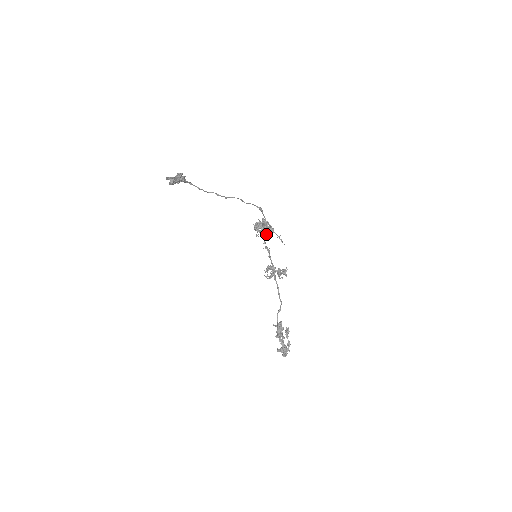
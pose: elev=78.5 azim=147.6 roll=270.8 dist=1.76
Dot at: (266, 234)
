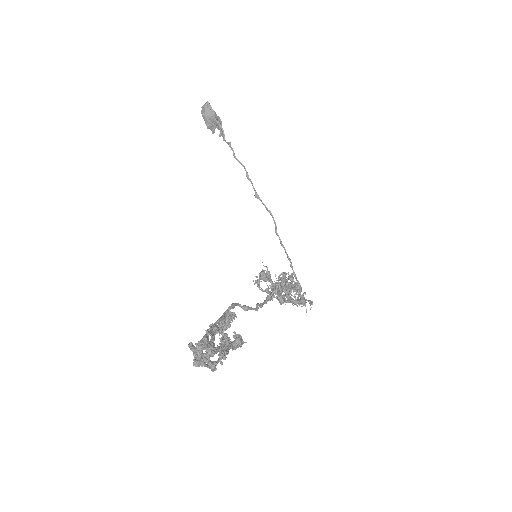
Dot at: (291, 302)
